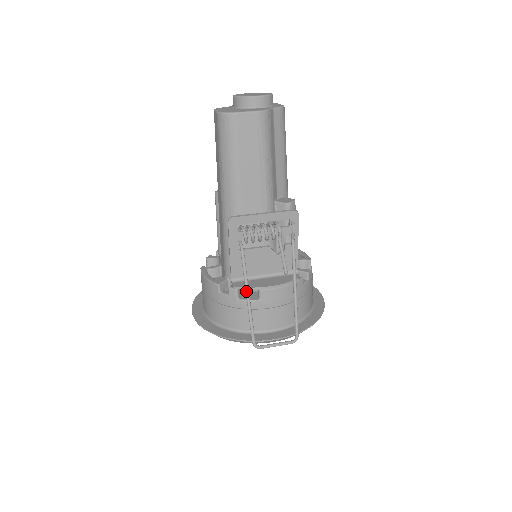
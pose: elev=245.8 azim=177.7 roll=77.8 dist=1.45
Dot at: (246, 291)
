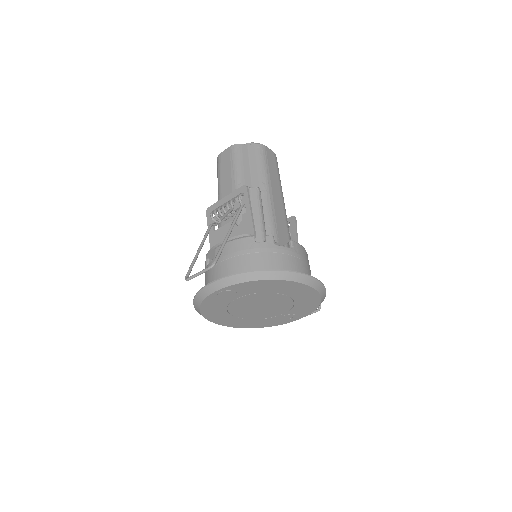
Dot at: (199, 247)
